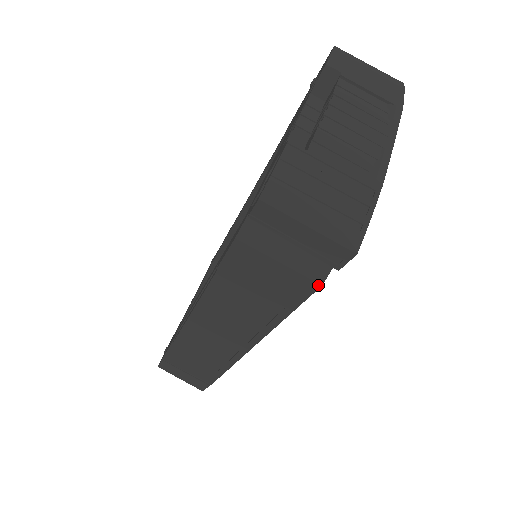
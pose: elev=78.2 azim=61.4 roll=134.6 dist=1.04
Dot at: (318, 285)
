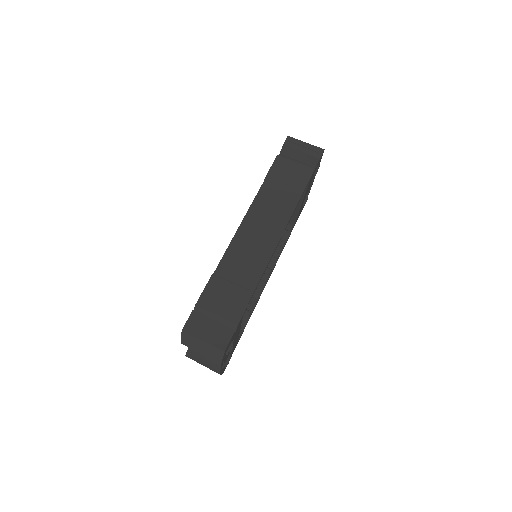
Dot at: (313, 169)
